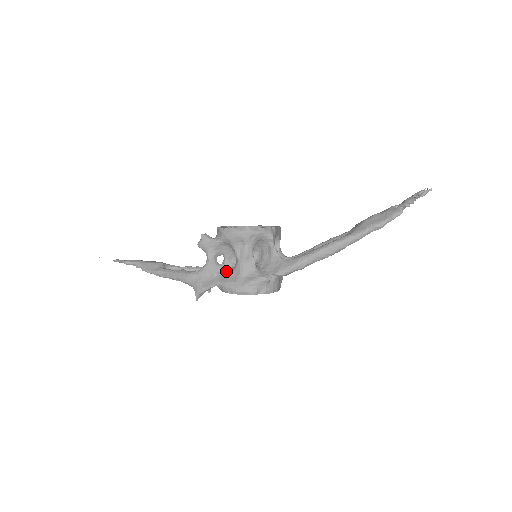
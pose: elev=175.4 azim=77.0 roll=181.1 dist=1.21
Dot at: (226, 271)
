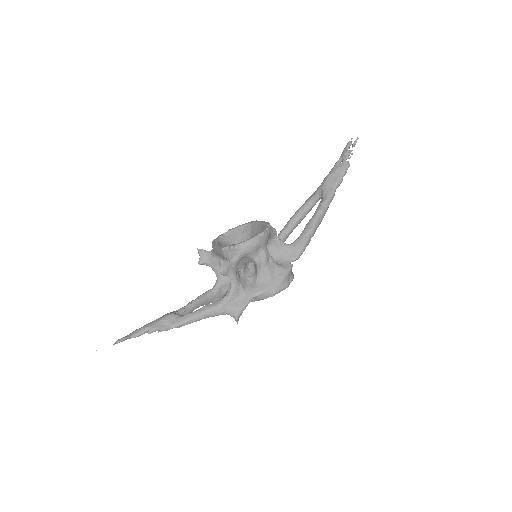
Dot at: (249, 282)
